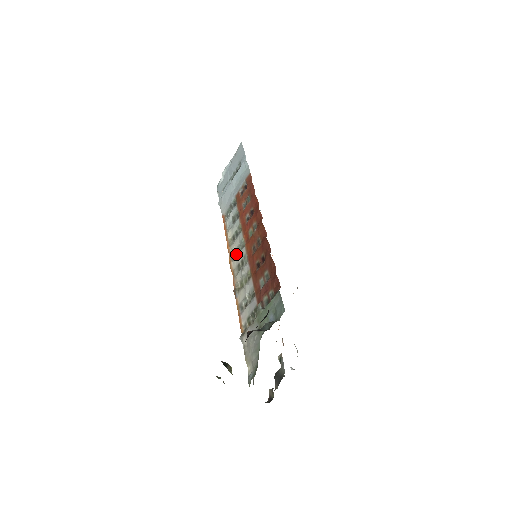
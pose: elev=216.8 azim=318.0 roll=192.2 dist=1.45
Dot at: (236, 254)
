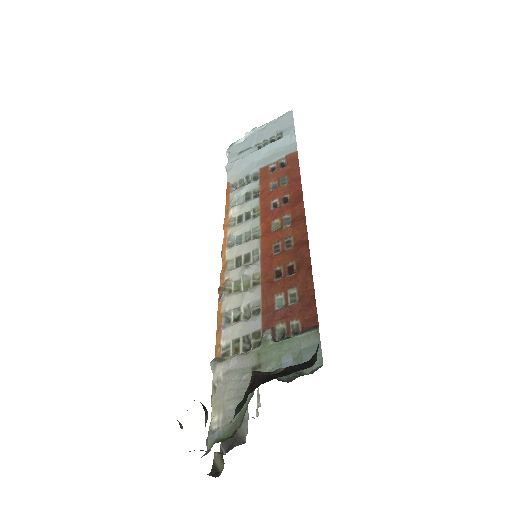
Dot at: (238, 241)
